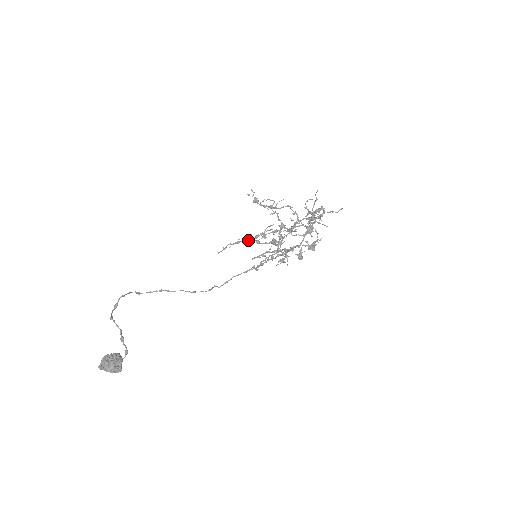
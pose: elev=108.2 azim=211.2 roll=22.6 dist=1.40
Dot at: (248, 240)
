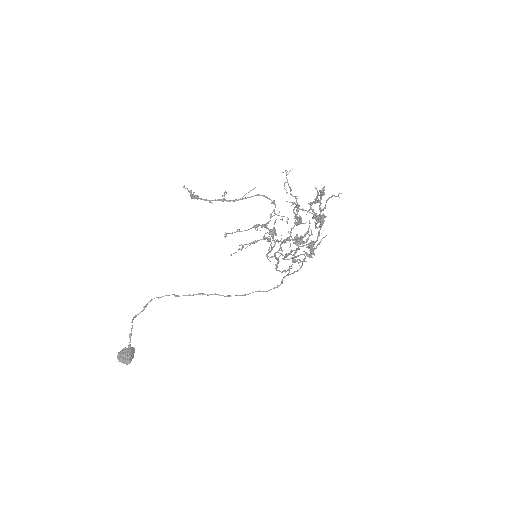
Dot at: (265, 238)
